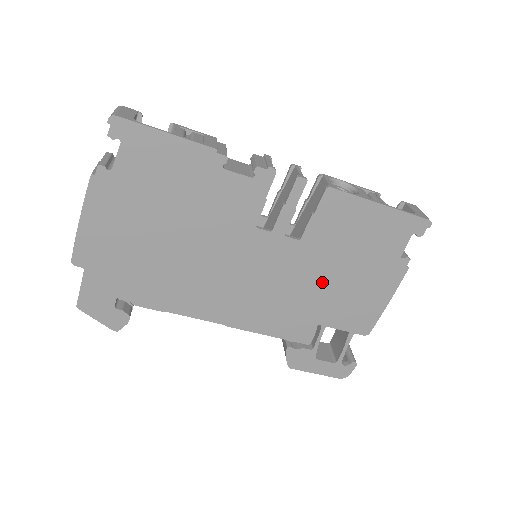
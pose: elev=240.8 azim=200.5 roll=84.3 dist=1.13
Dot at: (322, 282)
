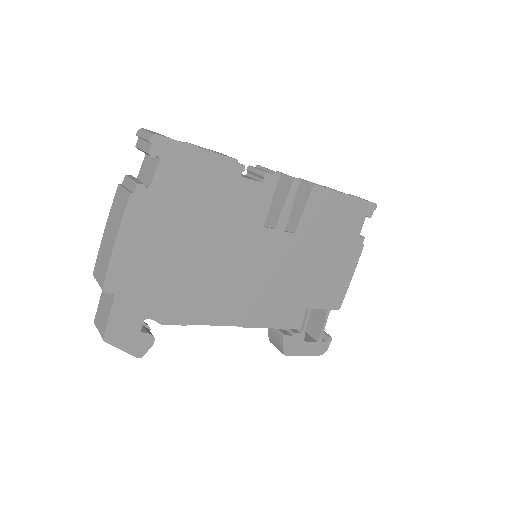
Dot at: (309, 268)
